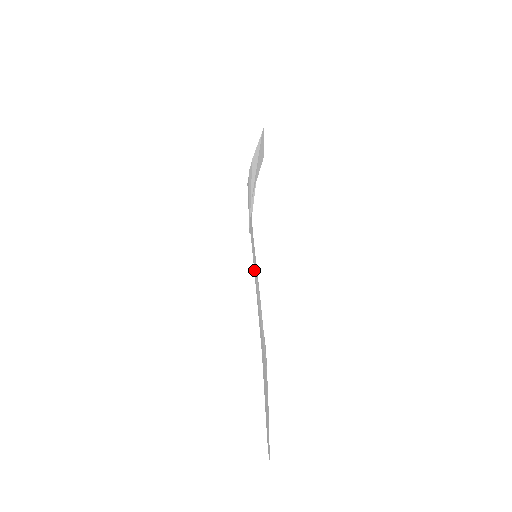
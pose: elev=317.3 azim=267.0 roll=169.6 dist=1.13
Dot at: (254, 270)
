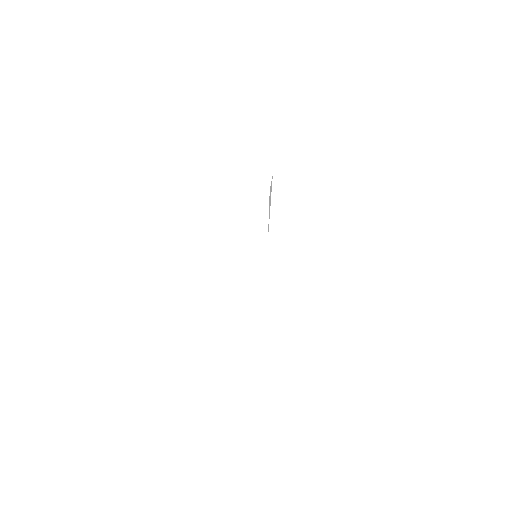
Dot at: occluded
